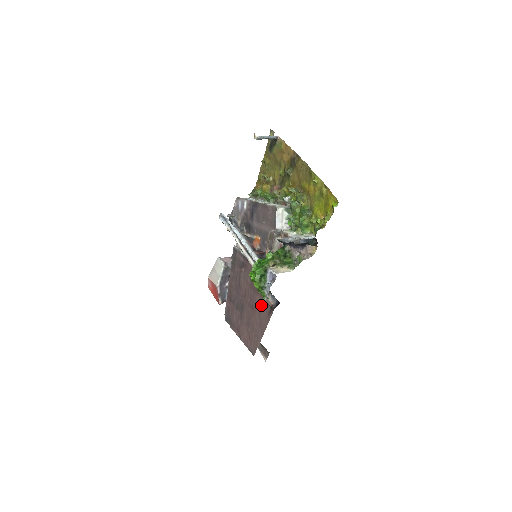
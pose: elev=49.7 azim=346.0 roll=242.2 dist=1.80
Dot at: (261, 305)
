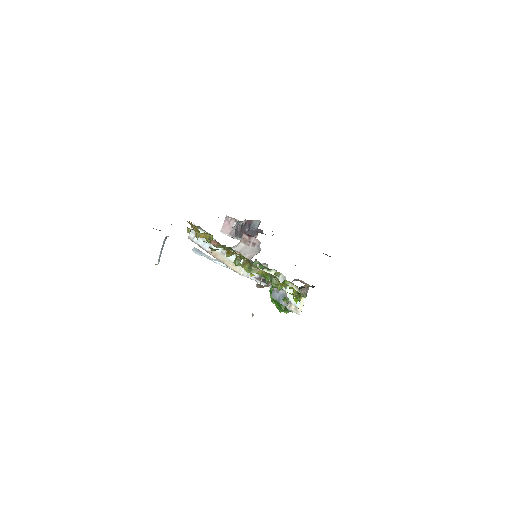
Dot at: occluded
